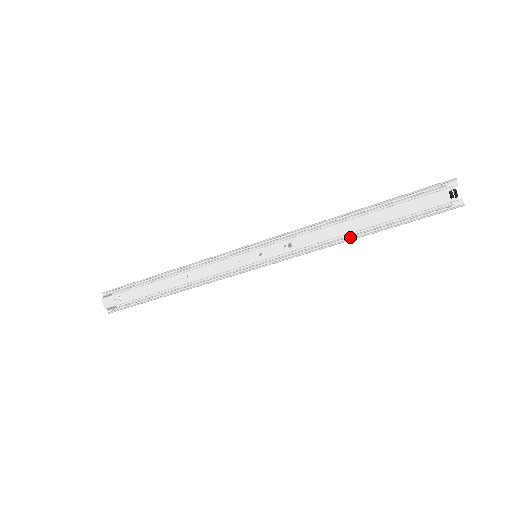
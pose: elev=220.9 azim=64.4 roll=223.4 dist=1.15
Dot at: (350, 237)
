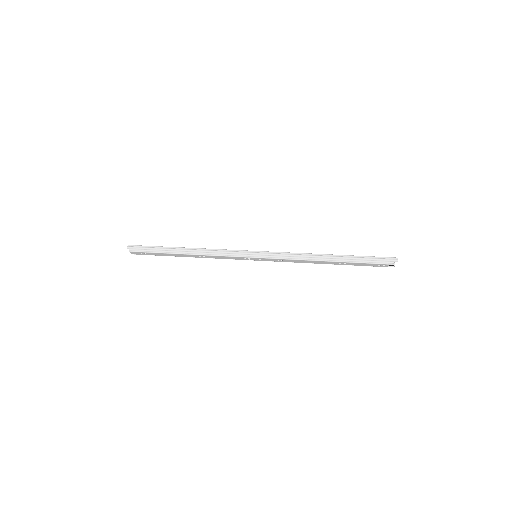
Dot at: occluded
